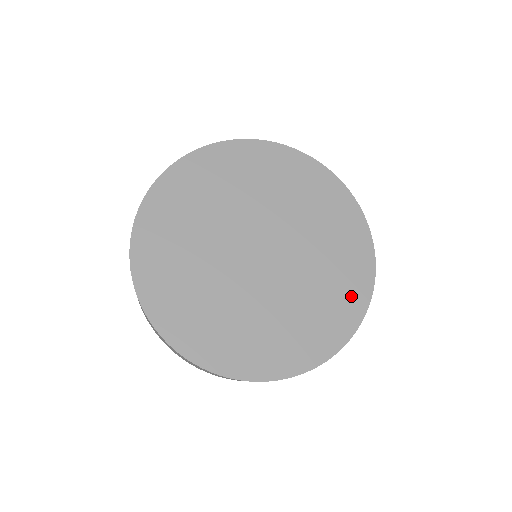
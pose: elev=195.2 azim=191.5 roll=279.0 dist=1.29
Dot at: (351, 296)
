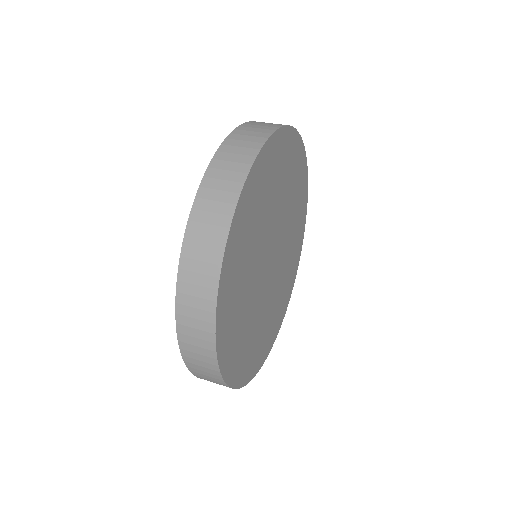
Dot at: (302, 180)
